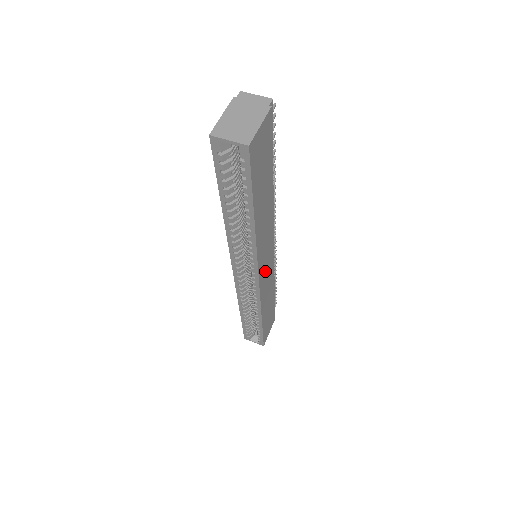
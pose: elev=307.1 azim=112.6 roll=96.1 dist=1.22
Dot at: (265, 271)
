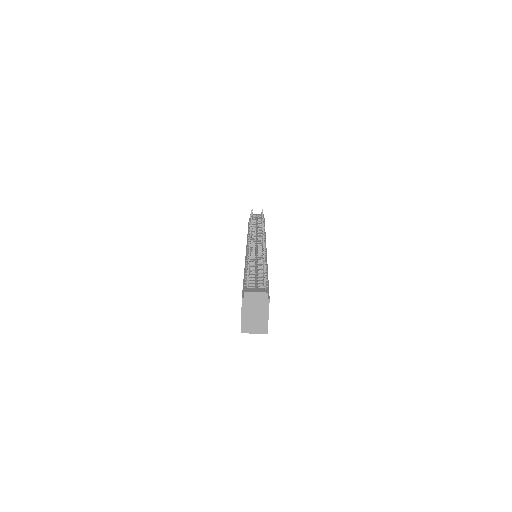
Dot at: occluded
